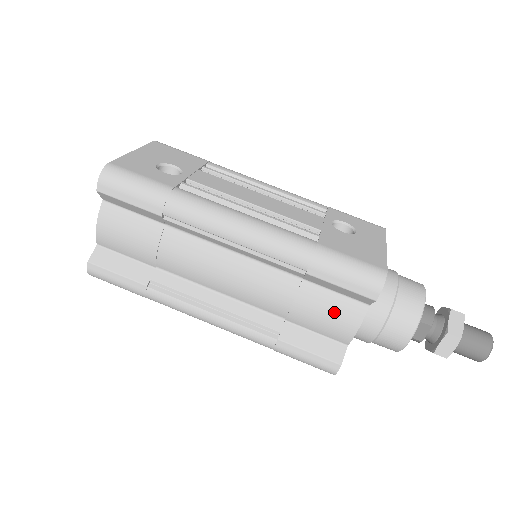
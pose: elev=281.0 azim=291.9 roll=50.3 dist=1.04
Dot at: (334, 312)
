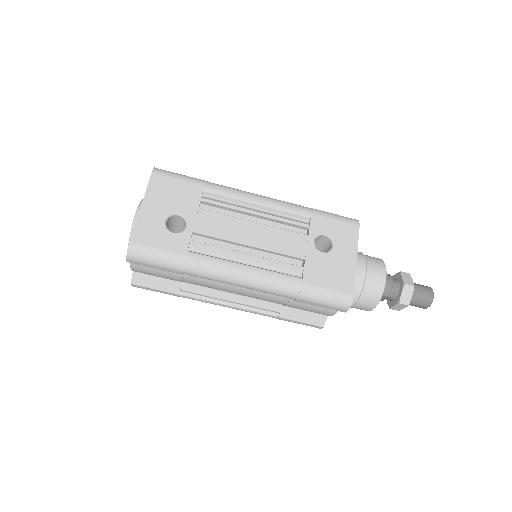
Dot at: (317, 308)
